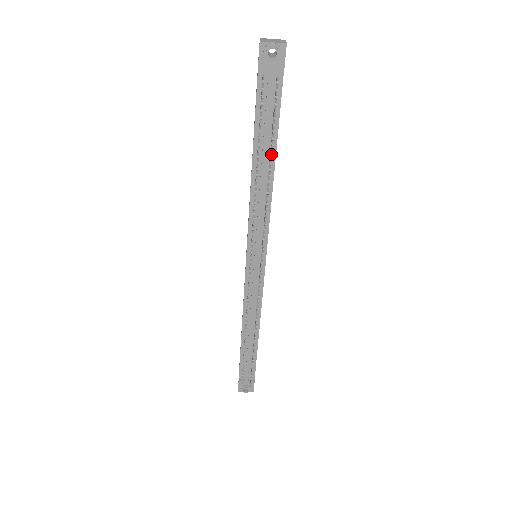
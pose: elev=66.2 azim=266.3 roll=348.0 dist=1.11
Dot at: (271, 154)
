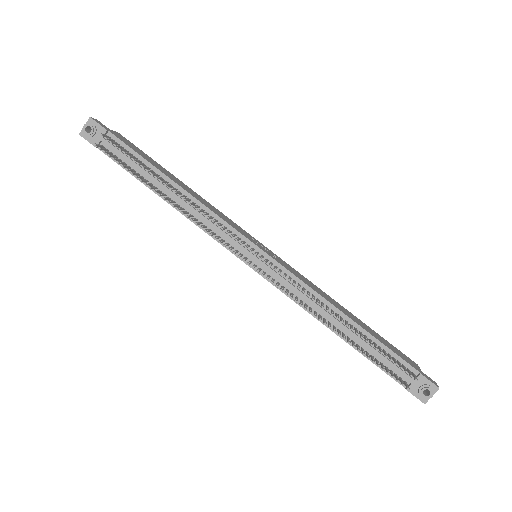
Dot at: (152, 174)
